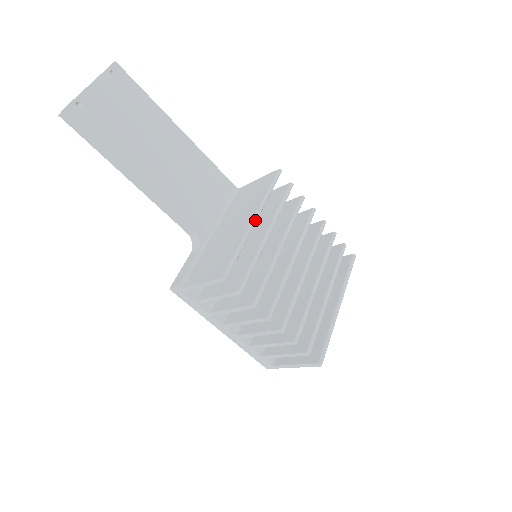
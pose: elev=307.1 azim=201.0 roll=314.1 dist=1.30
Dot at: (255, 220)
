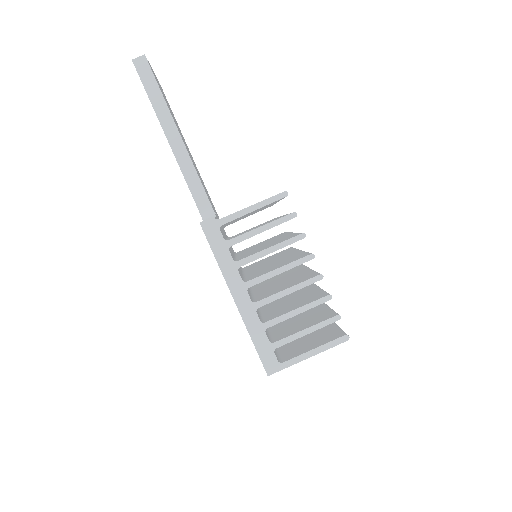
Dot at: occluded
